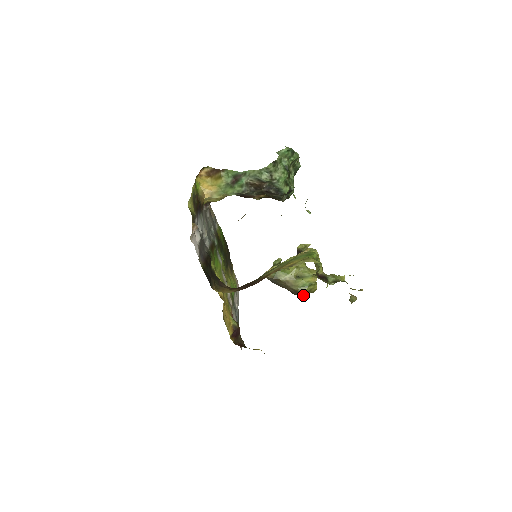
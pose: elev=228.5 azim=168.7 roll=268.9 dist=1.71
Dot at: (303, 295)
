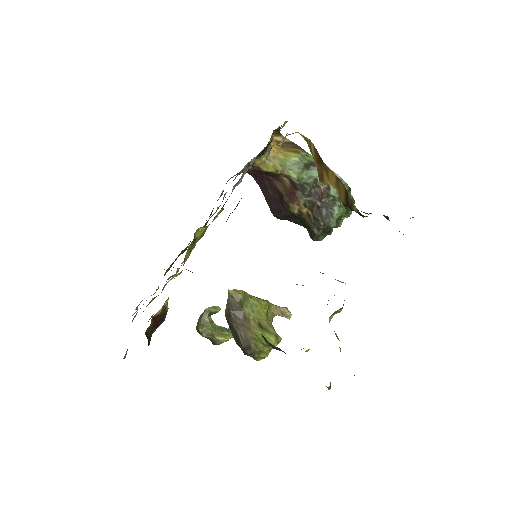
Dot at: (249, 351)
